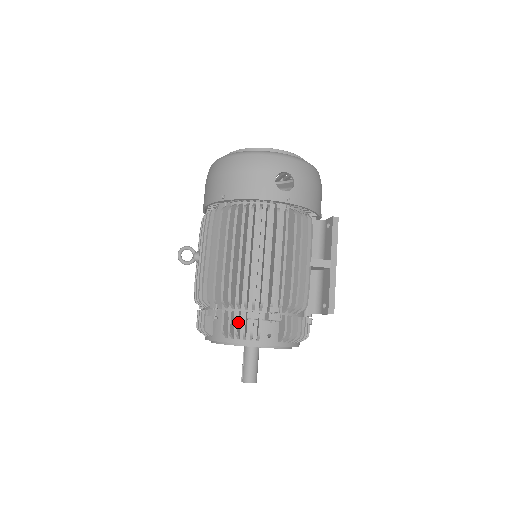
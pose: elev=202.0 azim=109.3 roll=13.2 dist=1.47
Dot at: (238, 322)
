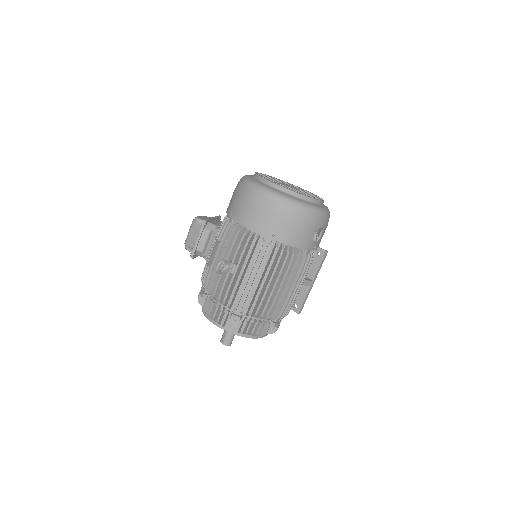
Dot at: (254, 328)
